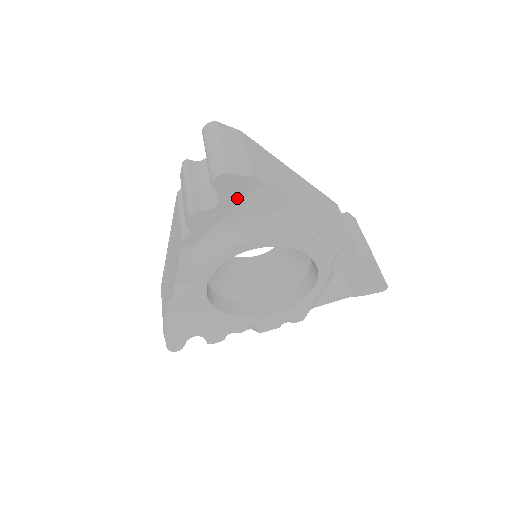
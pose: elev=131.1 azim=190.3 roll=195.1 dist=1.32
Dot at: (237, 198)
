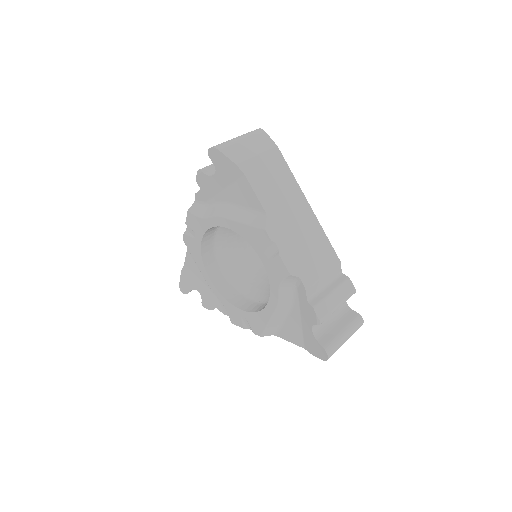
Dot at: (228, 178)
